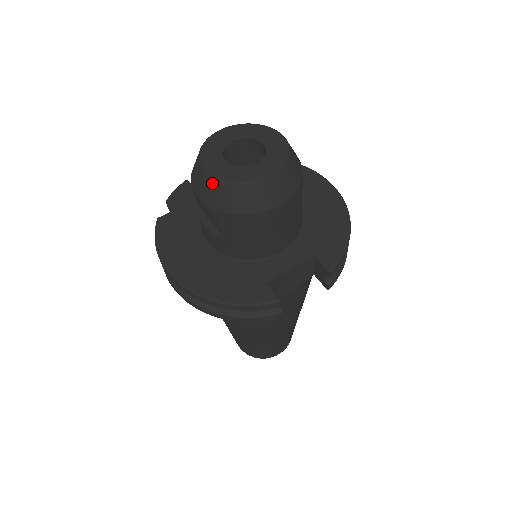
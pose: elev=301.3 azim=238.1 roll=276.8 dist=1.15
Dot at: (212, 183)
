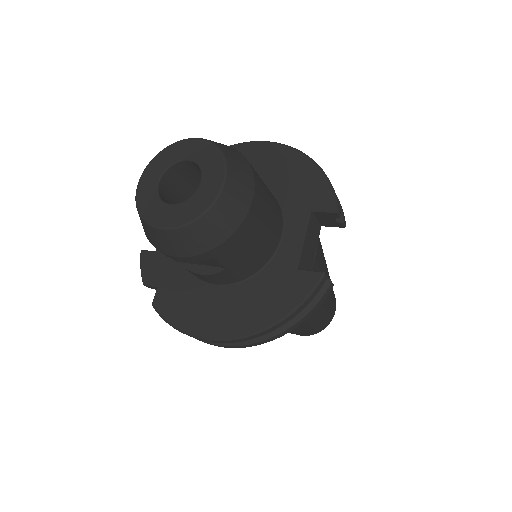
Dot at: (181, 234)
